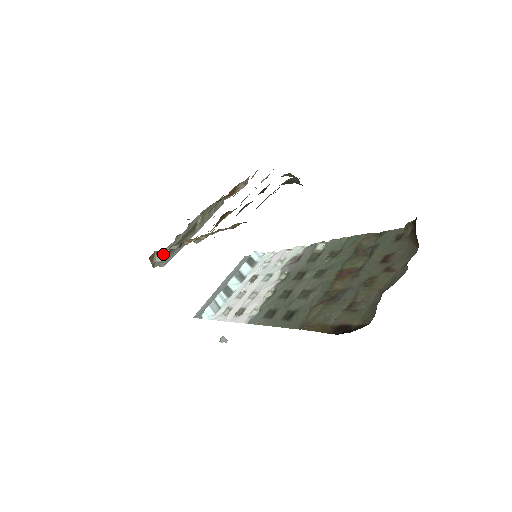
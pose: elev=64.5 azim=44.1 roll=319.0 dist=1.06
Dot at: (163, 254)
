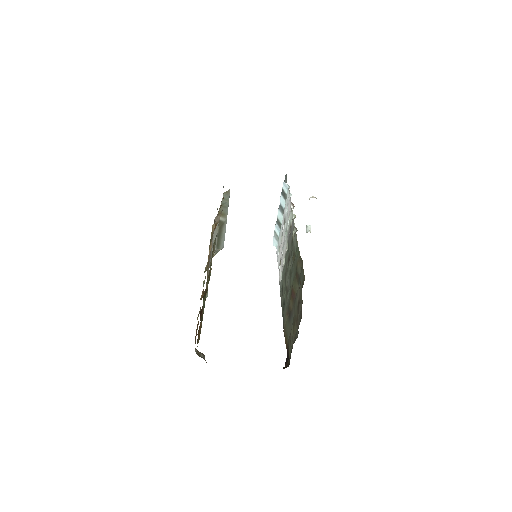
Dot at: (215, 251)
